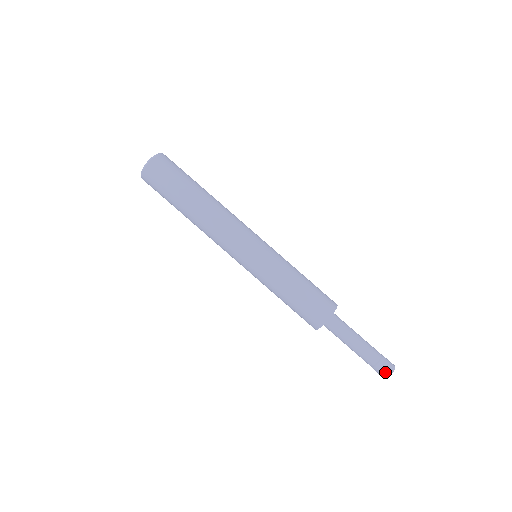
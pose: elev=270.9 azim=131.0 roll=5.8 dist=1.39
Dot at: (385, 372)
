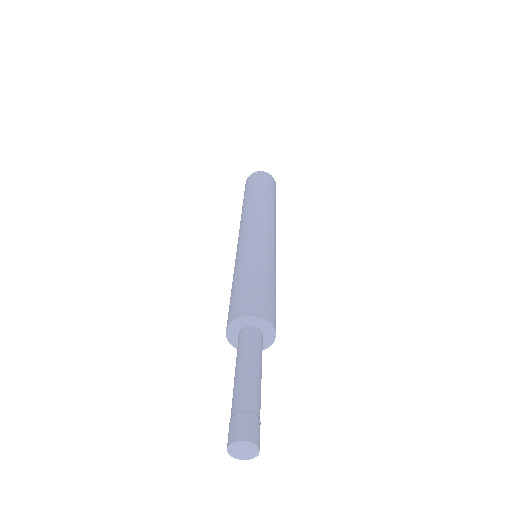
Dot at: (228, 437)
